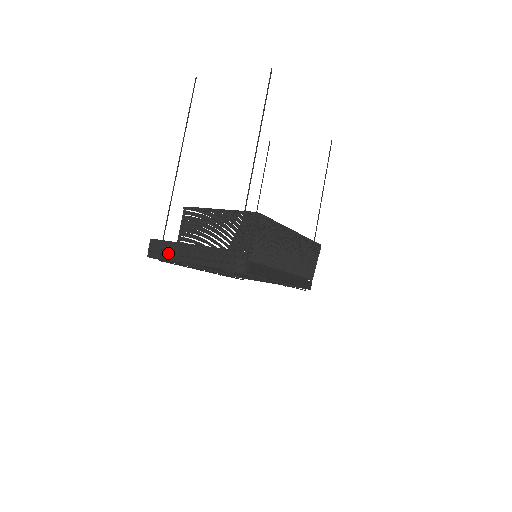
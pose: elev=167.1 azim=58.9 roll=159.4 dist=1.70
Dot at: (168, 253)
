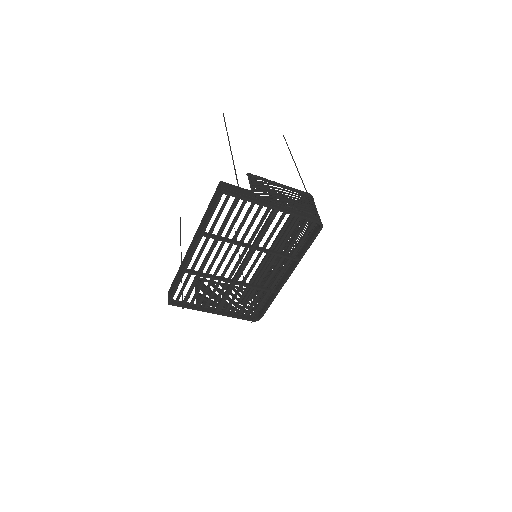
Dot at: (247, 195)
